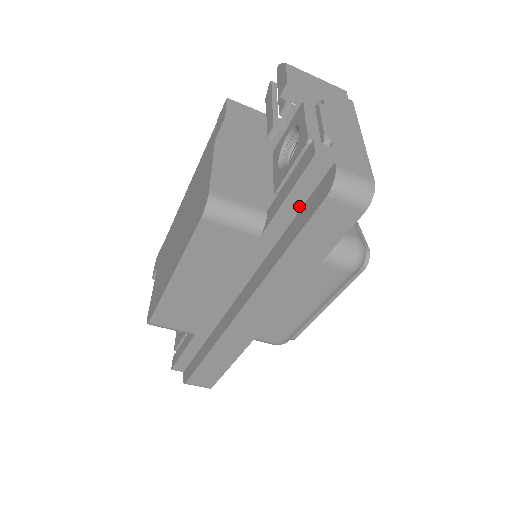
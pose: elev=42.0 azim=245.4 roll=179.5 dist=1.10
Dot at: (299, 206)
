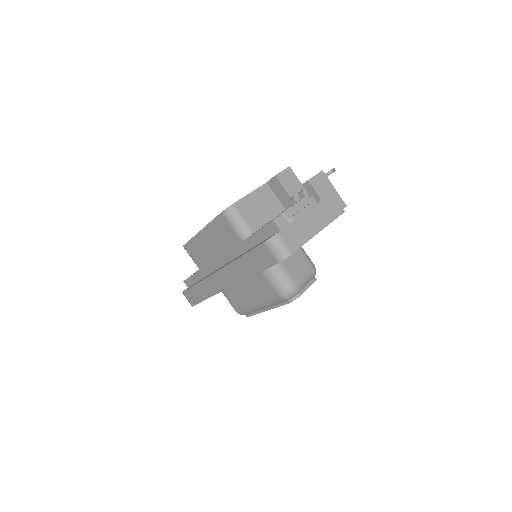
Dot at: (262, 240)
